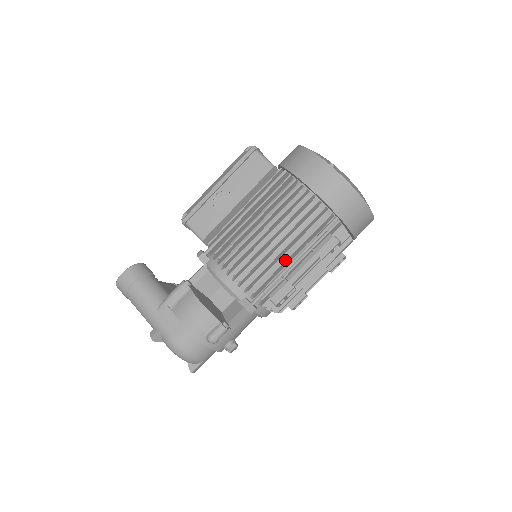
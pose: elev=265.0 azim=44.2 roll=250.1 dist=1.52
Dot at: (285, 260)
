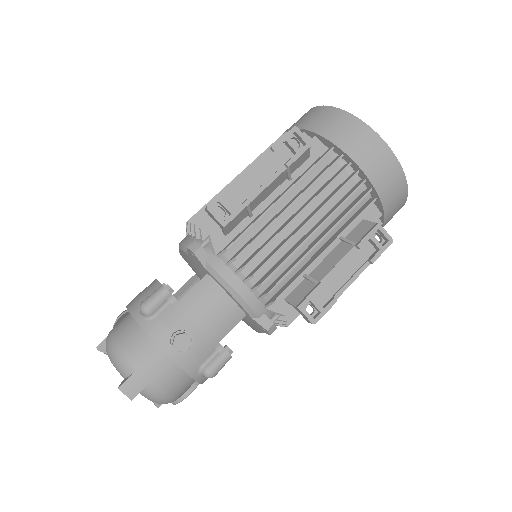
Dot at: occluded
